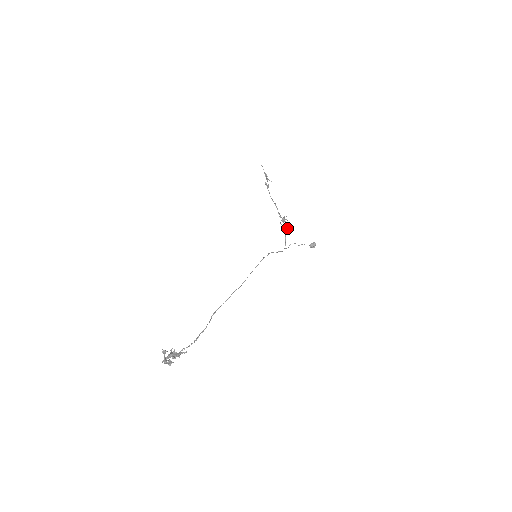
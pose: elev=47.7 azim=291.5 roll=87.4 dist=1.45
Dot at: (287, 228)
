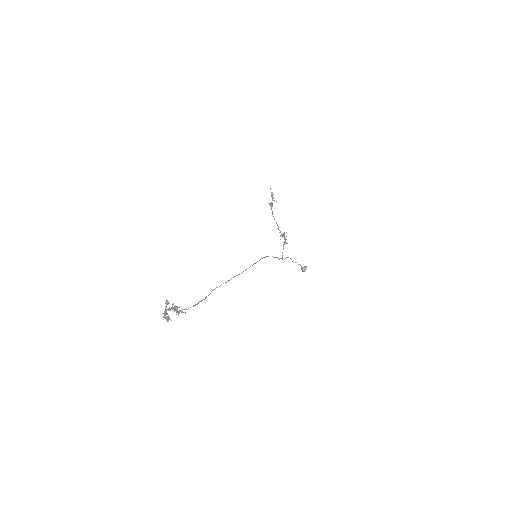
Dot at: (285, 243)
